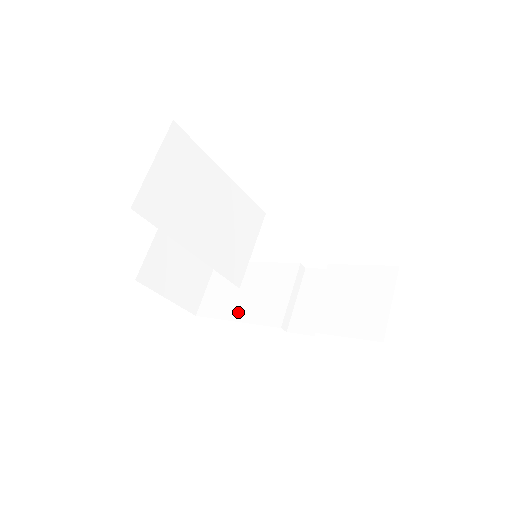
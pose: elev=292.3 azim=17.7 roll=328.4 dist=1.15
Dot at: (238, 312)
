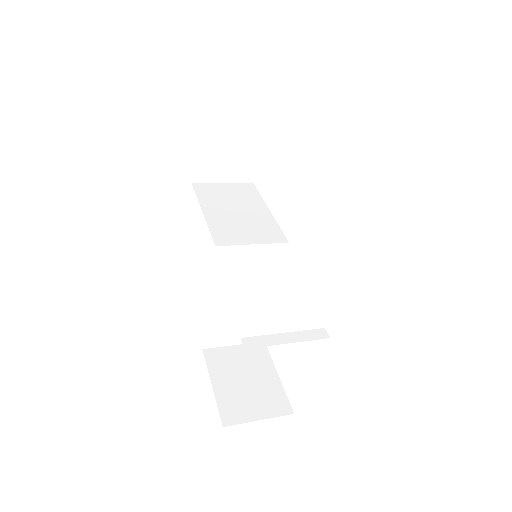
Dot at: occluded
